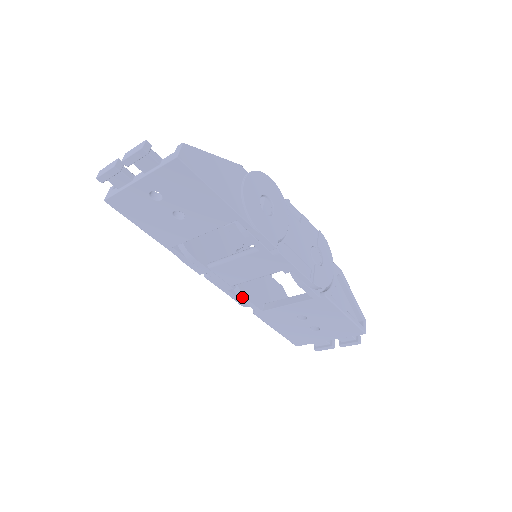
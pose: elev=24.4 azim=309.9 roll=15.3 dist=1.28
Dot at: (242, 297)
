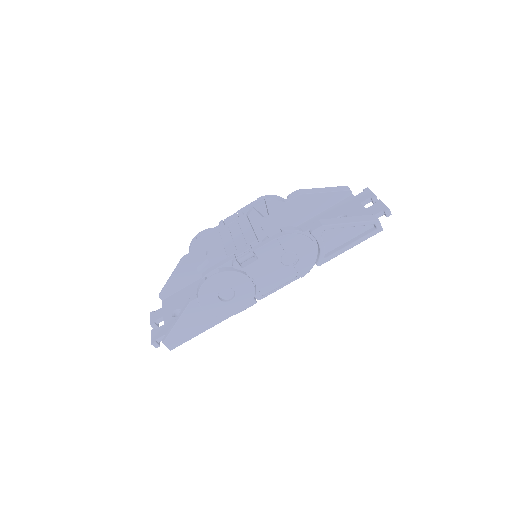
Dot at: occluded
